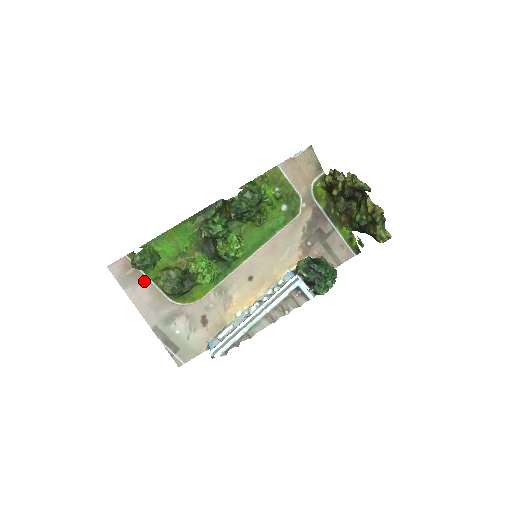
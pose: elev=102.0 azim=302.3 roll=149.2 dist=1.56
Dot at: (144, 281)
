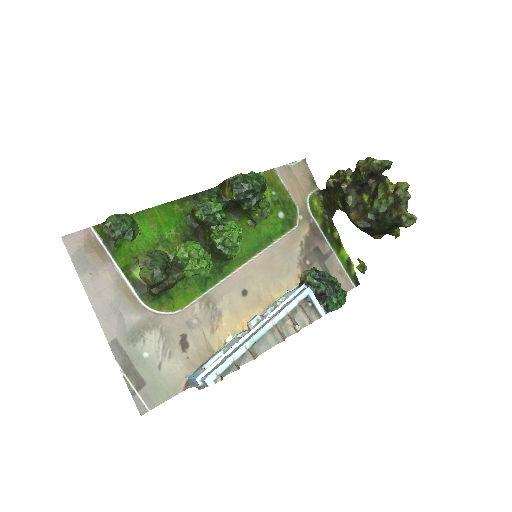
Dot at: (110, 268)
